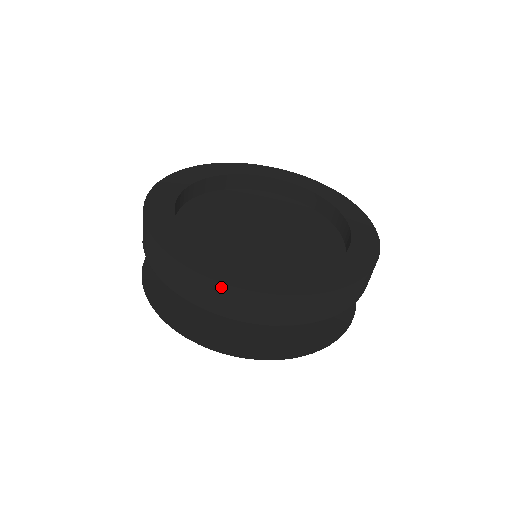
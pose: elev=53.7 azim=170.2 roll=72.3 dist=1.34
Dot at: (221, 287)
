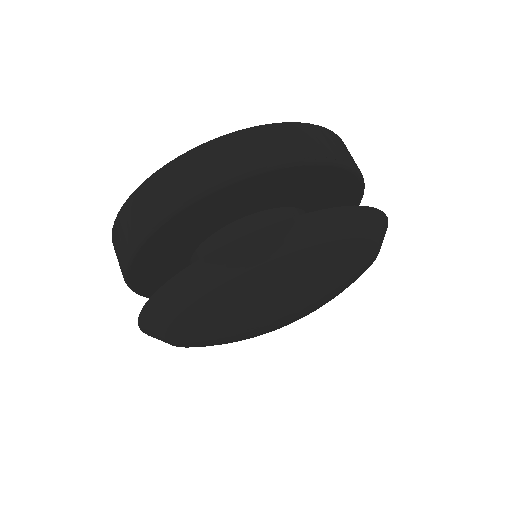
Dot at: (113, 240)
